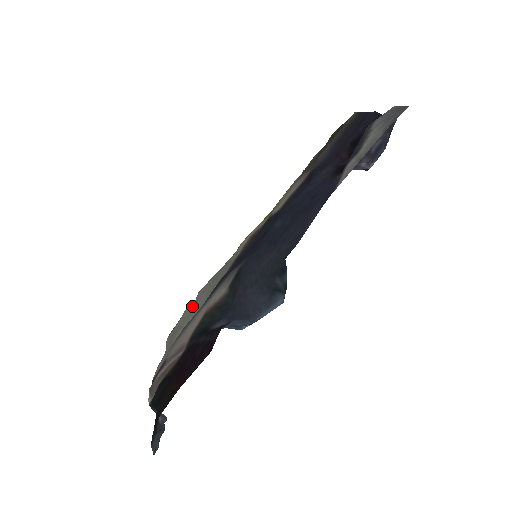
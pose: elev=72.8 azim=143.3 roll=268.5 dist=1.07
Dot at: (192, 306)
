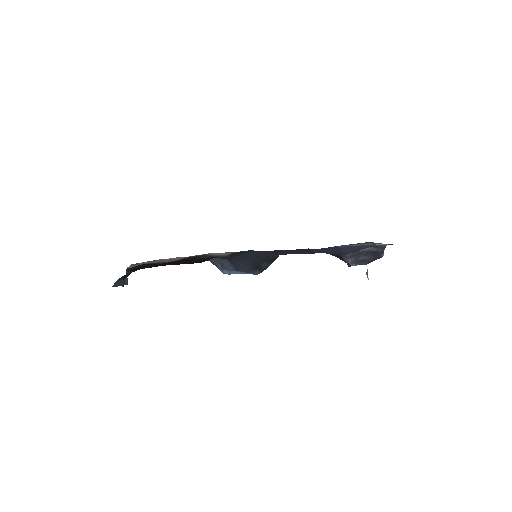
Dot at: occluded
